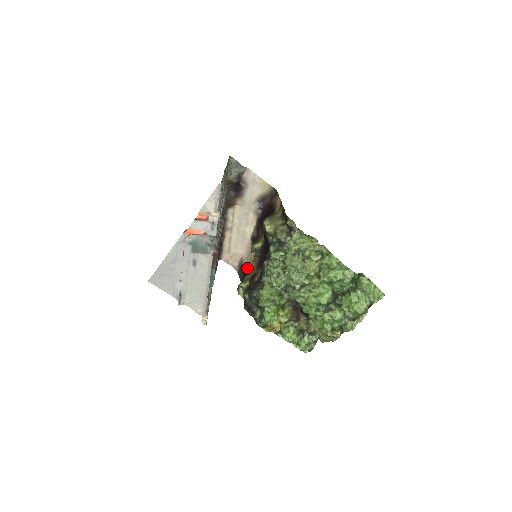
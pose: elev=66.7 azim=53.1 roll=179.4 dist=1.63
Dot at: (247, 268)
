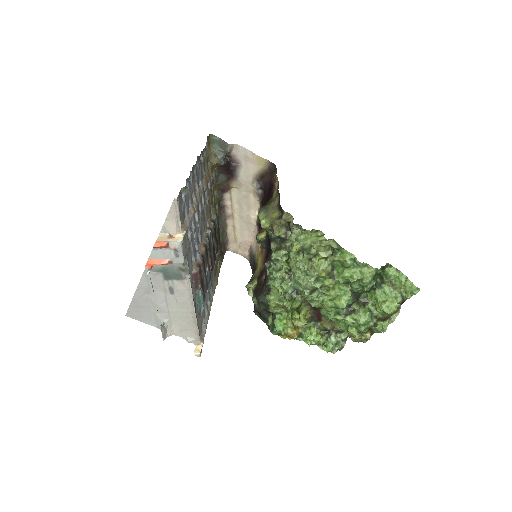
Dot at: (256, 260)
